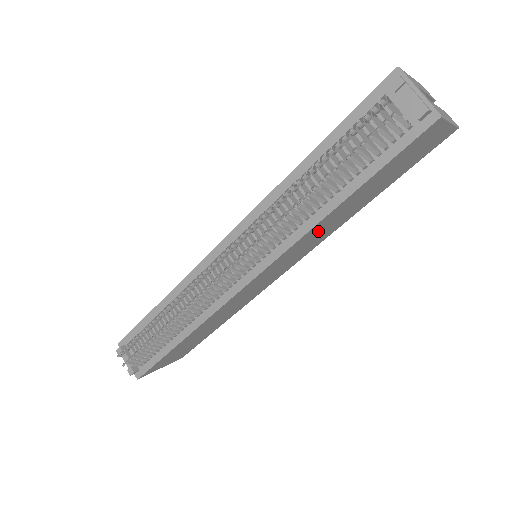
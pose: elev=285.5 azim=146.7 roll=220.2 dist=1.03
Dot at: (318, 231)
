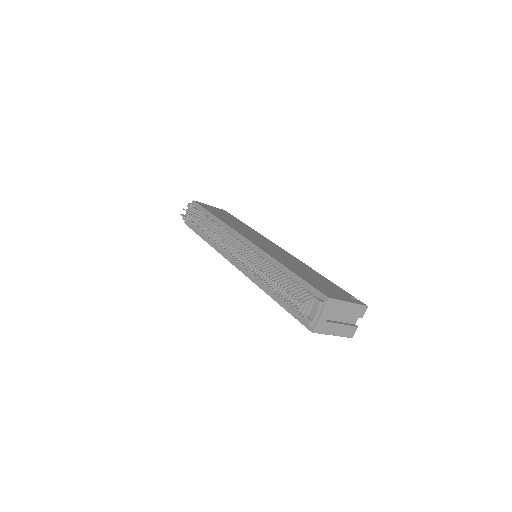
Dot at: occluded
